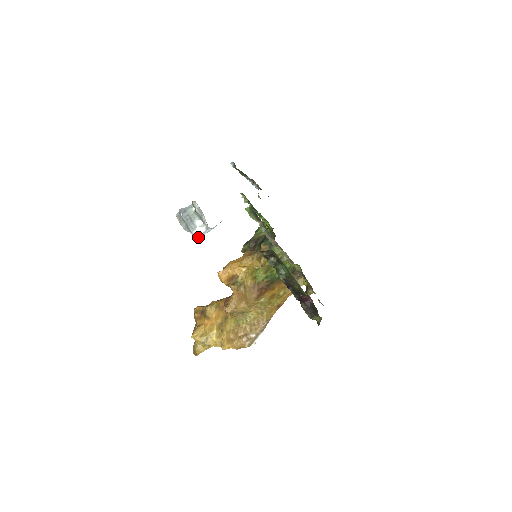
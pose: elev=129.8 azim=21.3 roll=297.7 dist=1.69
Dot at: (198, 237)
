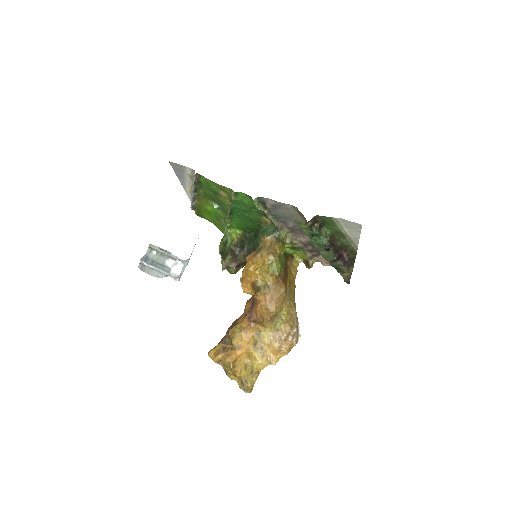
Dot at: (180, 276)
